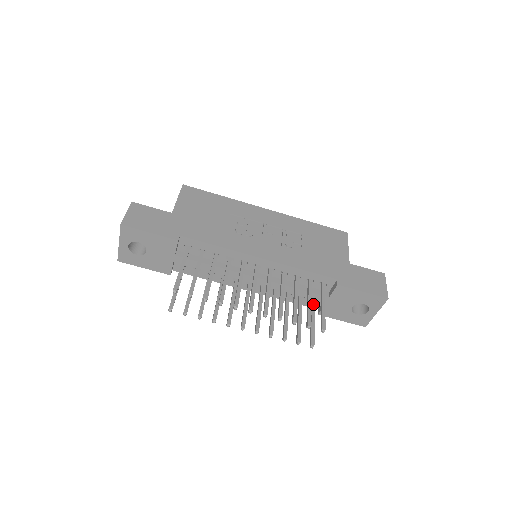
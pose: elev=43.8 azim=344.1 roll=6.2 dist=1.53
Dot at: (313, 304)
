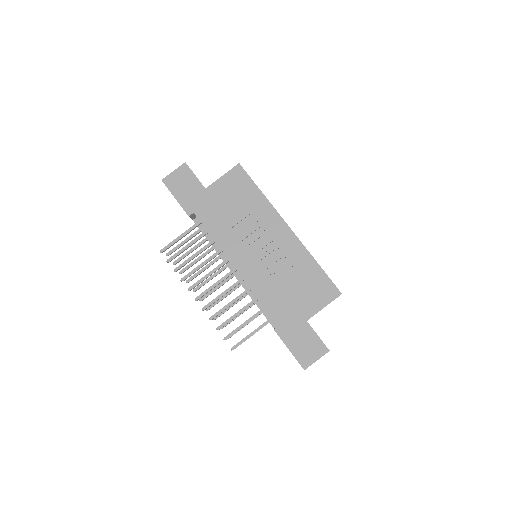
Dot at: occluded
